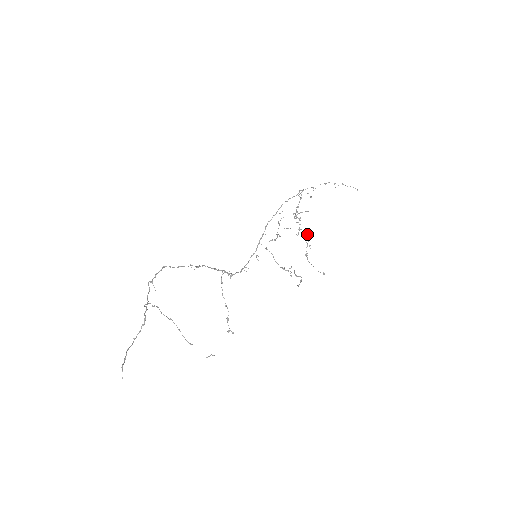
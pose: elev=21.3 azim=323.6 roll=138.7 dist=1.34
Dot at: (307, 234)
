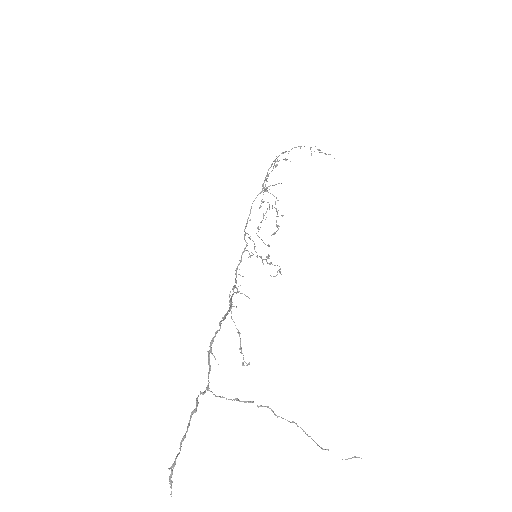
Dot at: (269, 206)
